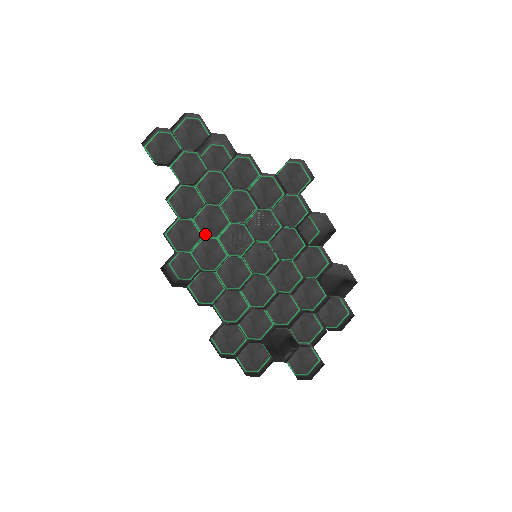
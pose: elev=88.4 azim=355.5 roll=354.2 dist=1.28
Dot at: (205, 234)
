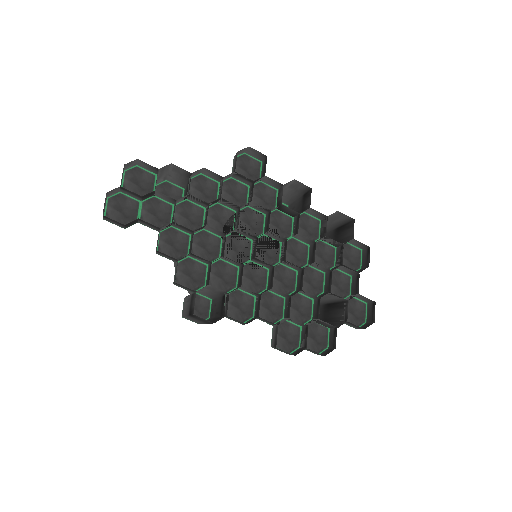
Dot at: occluded
